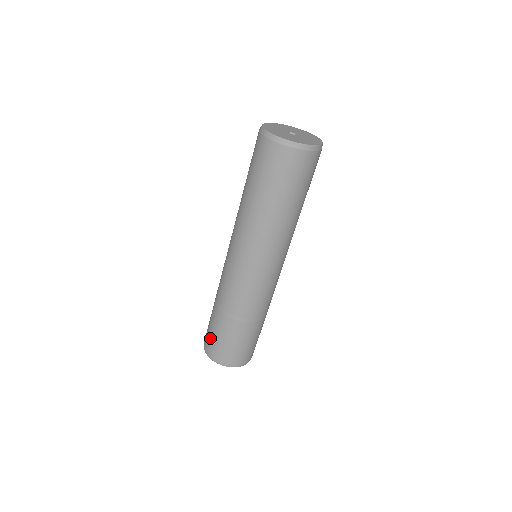
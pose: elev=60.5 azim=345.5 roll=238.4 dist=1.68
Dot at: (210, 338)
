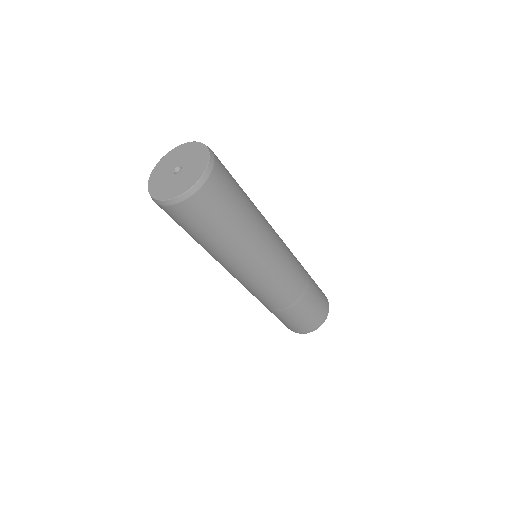
Dot at: (299, 326)
